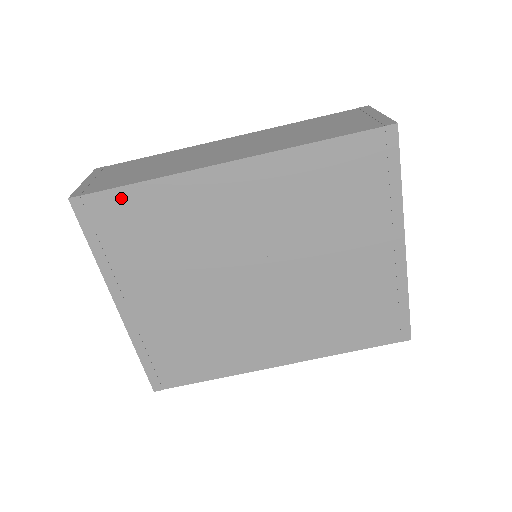
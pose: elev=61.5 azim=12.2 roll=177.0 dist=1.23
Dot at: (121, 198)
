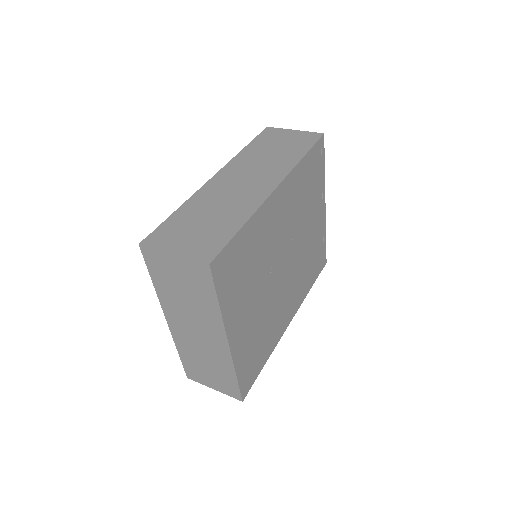
Dot at: (234, 245)
